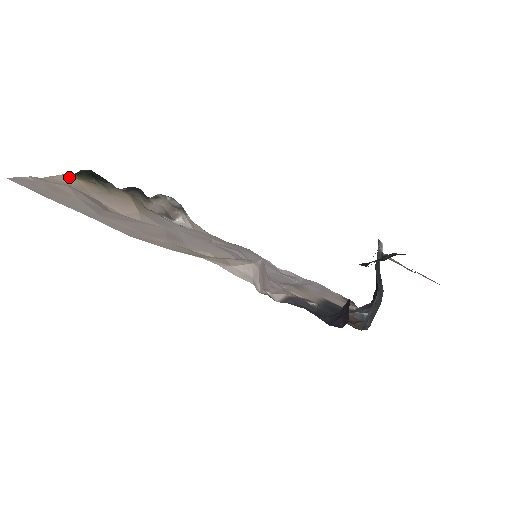
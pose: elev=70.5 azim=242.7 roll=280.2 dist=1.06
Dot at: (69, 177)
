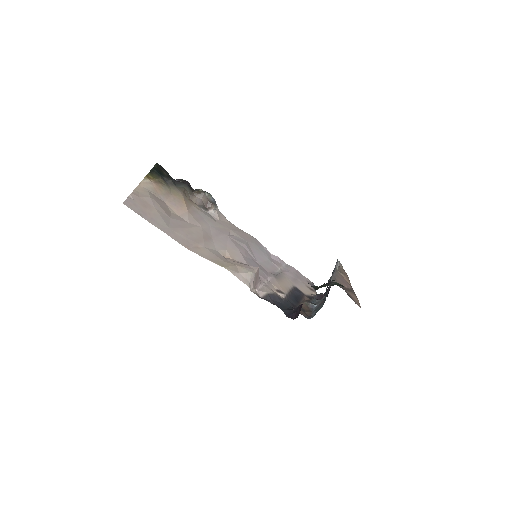
Dot at: (148, 181)
